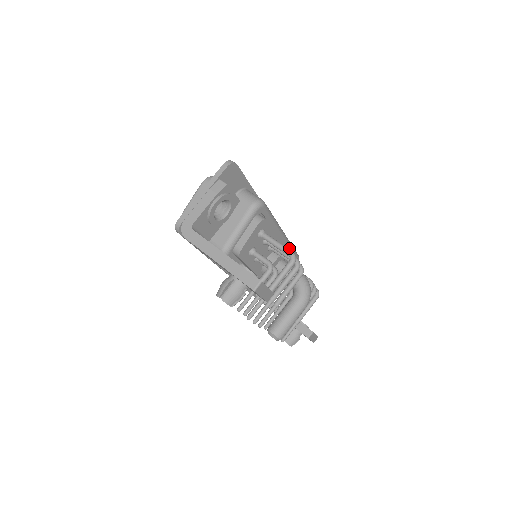
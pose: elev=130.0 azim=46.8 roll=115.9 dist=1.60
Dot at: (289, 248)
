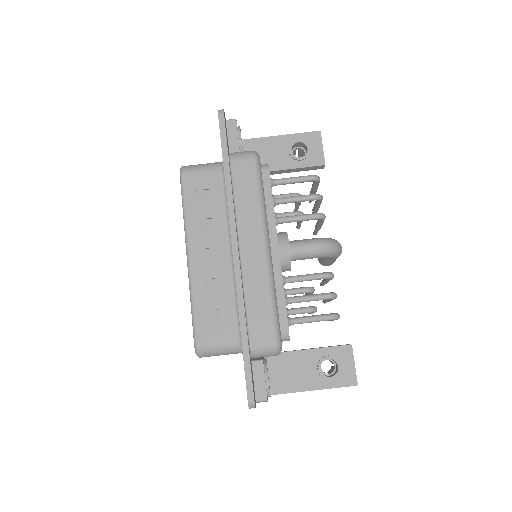
Dot at: (266, 213)
